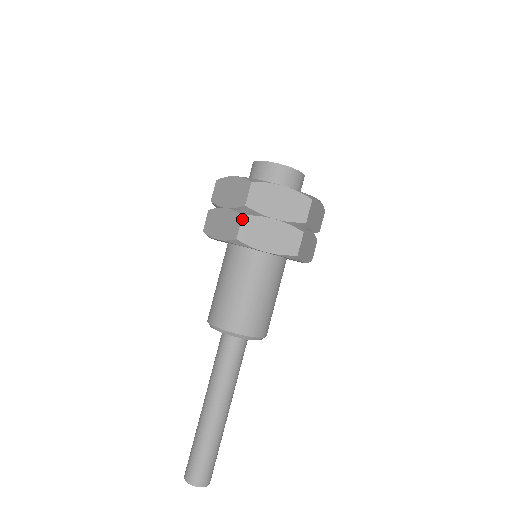
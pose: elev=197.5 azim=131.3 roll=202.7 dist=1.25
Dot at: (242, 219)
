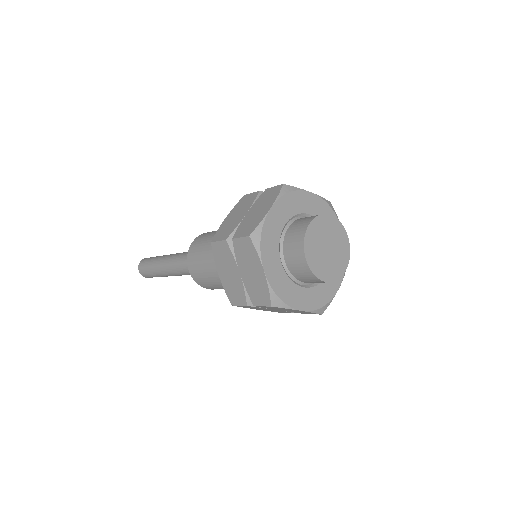
Dot at: occluded
